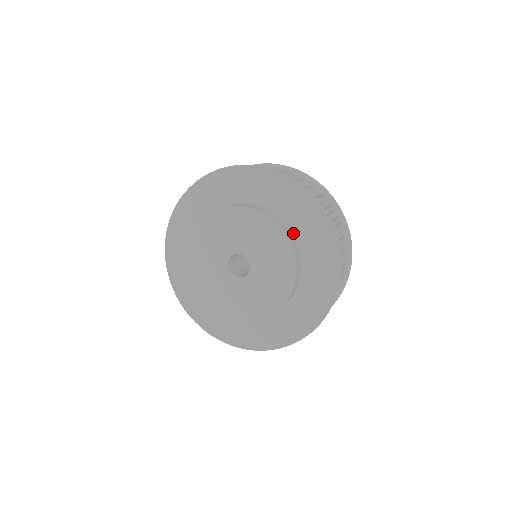
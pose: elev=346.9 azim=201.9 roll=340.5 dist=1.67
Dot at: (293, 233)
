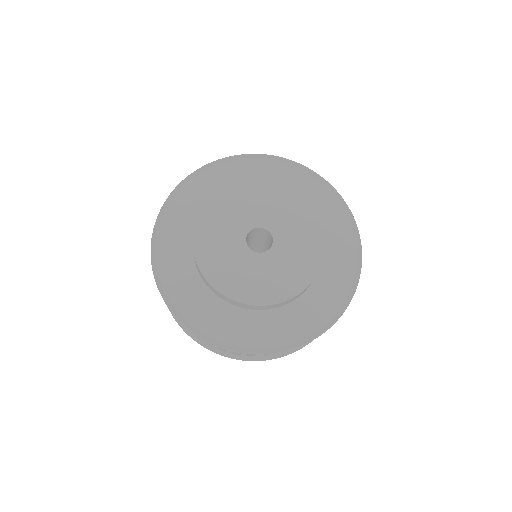
Dot at: occluded
